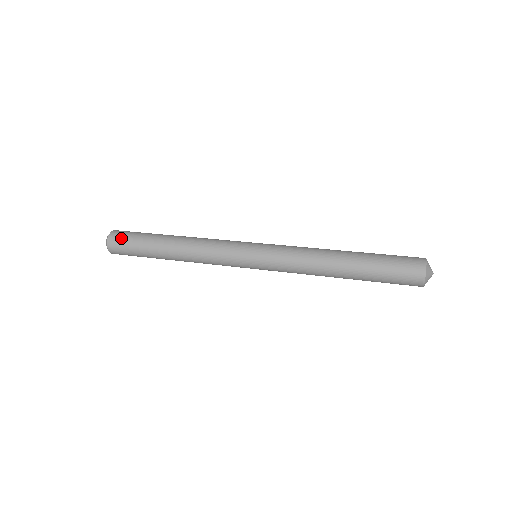
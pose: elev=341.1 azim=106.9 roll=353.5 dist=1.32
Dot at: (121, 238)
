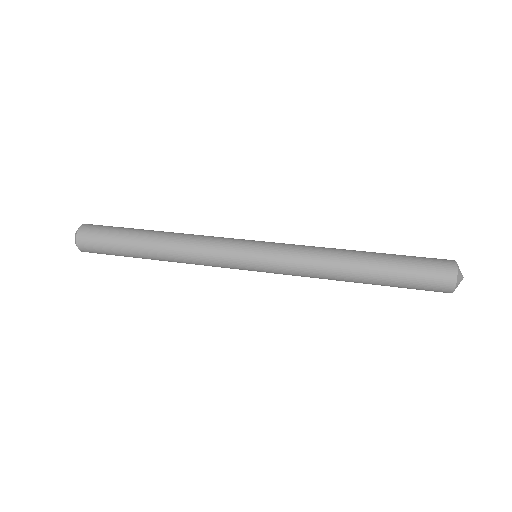
Dot at: (95, 230)
